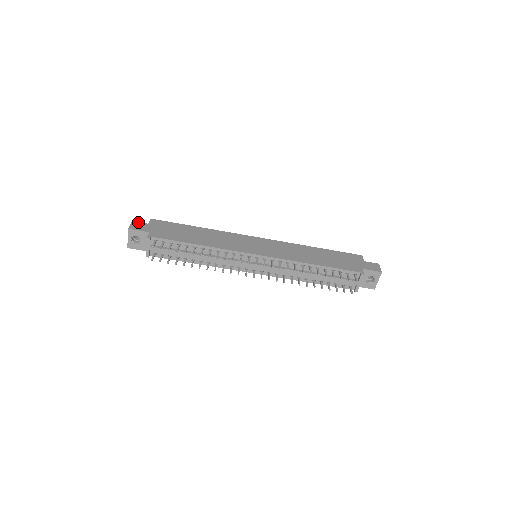
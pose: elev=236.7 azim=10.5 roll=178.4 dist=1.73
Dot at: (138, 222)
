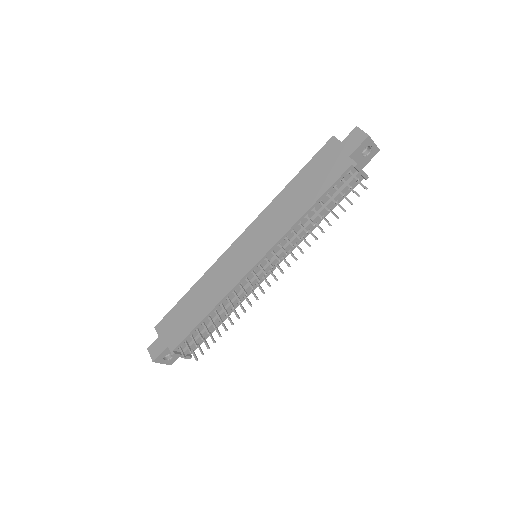
Dot at: (151, 344)
